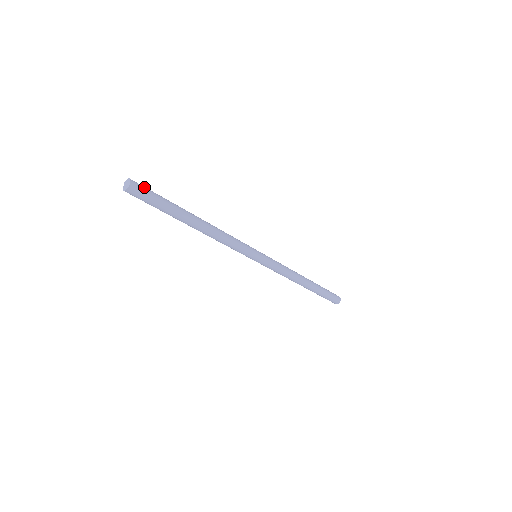
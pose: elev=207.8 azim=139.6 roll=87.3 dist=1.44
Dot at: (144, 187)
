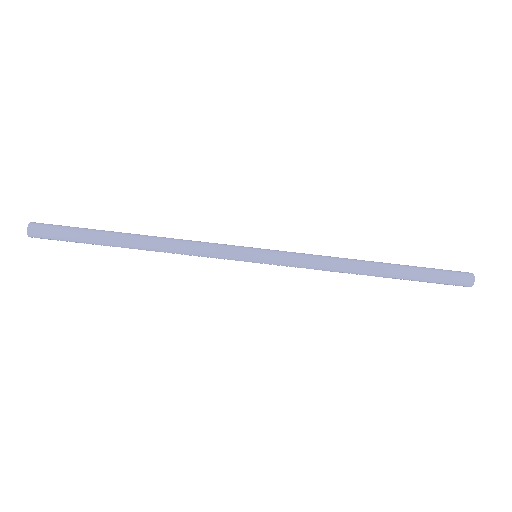
Dot at: (51, 224)
